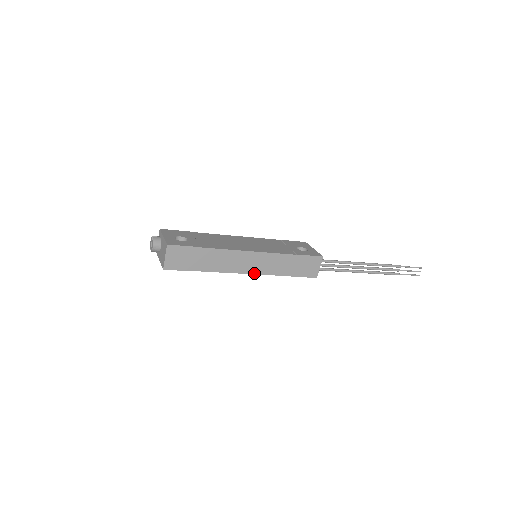
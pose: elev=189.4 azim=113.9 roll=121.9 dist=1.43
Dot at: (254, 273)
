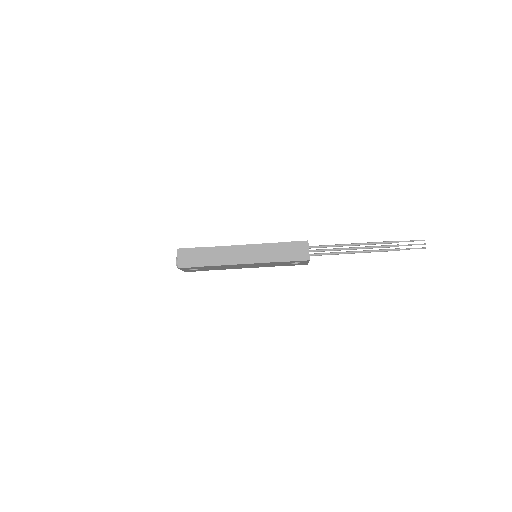
Dot at: (250, 263)
